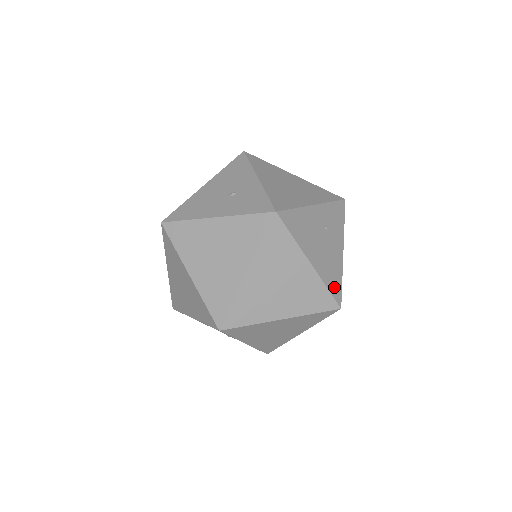
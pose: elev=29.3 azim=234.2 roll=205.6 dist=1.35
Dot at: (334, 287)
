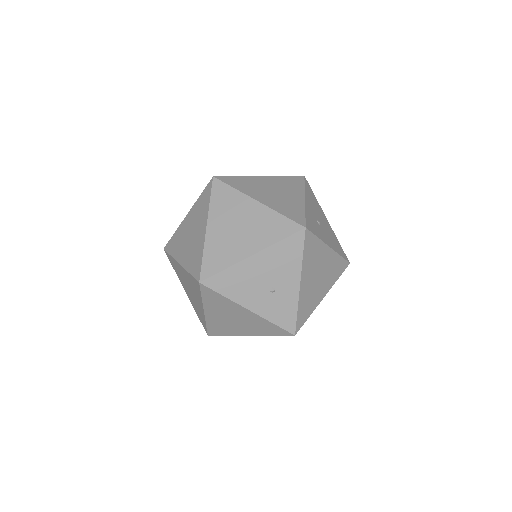
Dot at: occluded
